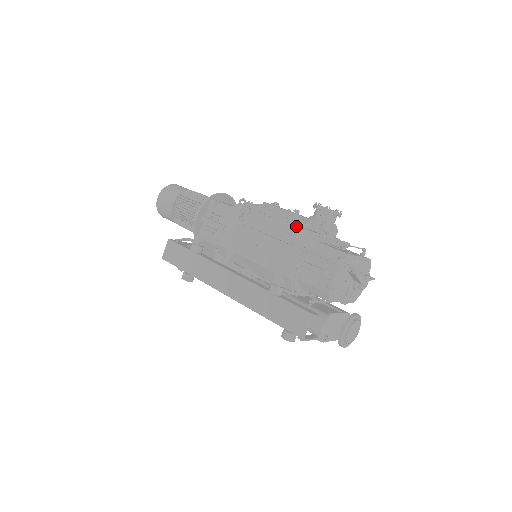
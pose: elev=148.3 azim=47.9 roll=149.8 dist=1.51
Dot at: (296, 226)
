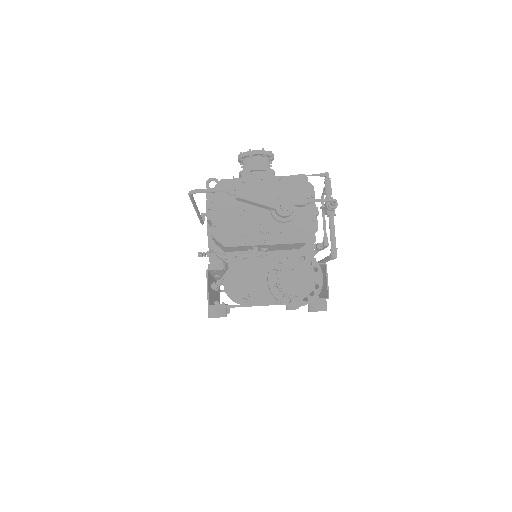
Dot at: occluded
